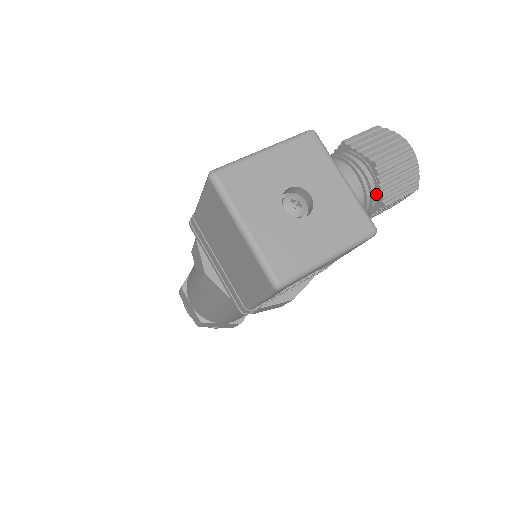
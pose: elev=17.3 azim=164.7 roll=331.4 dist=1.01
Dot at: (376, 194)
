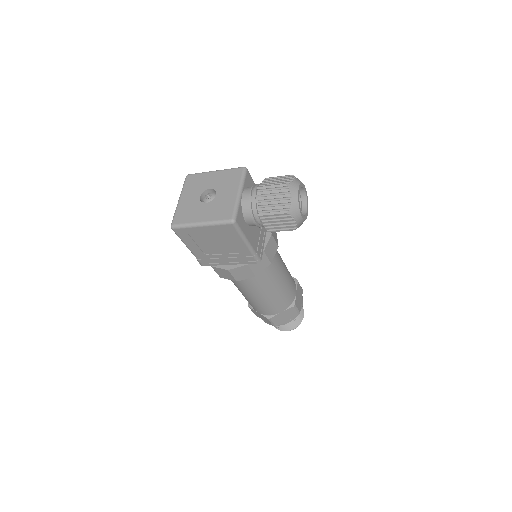
Dot at: (260, 208)
